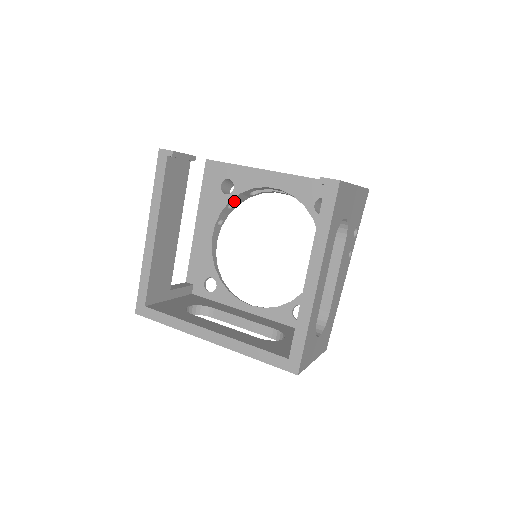
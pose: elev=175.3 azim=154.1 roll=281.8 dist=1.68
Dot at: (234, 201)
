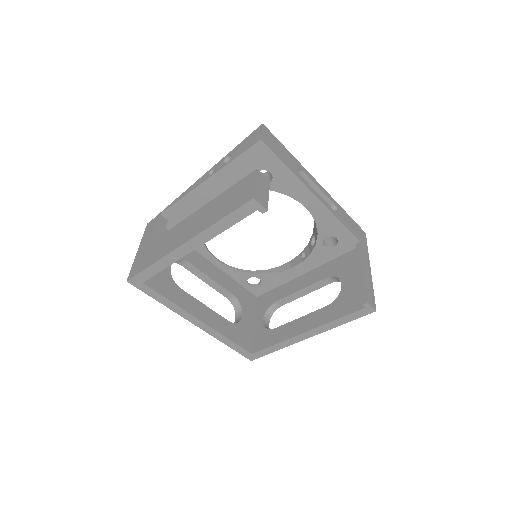
Dot at: occluded
